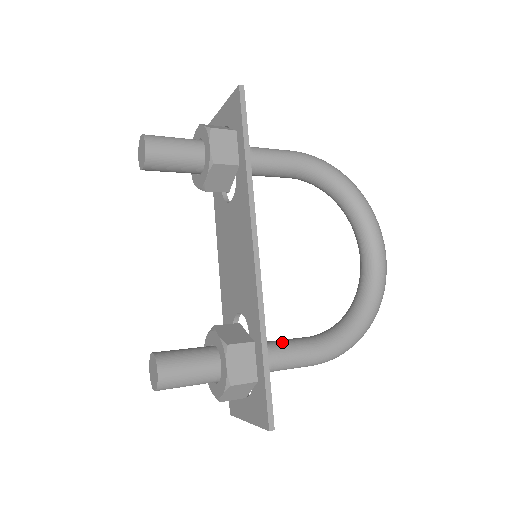
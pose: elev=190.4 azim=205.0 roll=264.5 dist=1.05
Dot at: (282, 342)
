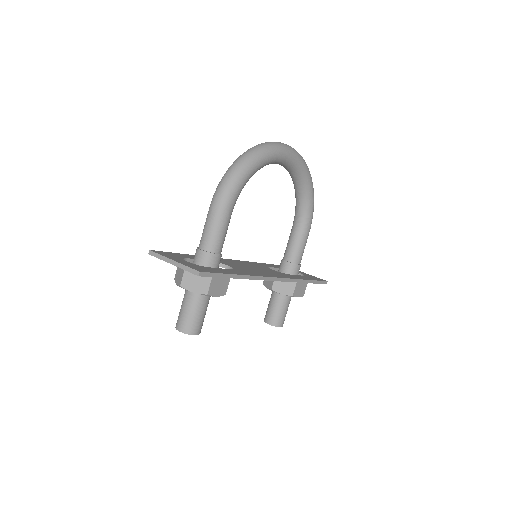
Dot at: (294, 252)
